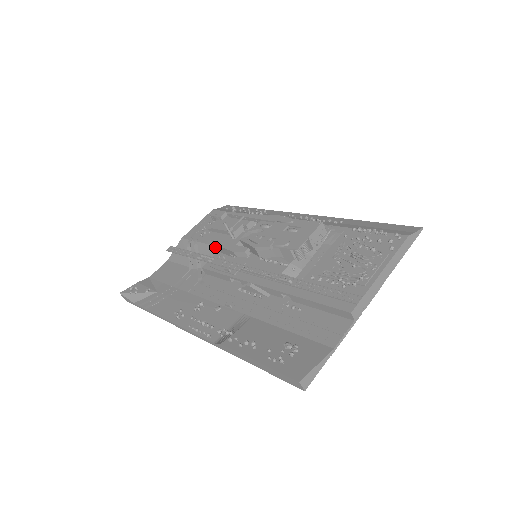
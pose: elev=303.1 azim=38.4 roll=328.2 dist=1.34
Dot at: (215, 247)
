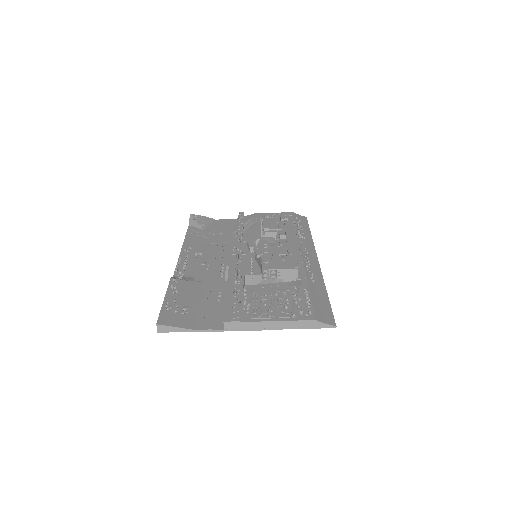
Dot at: (255, 233)
